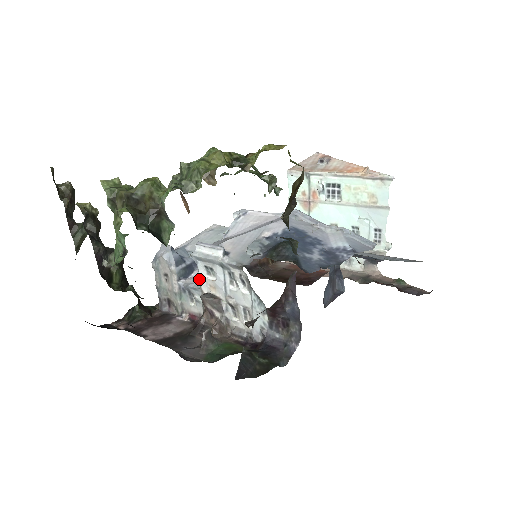
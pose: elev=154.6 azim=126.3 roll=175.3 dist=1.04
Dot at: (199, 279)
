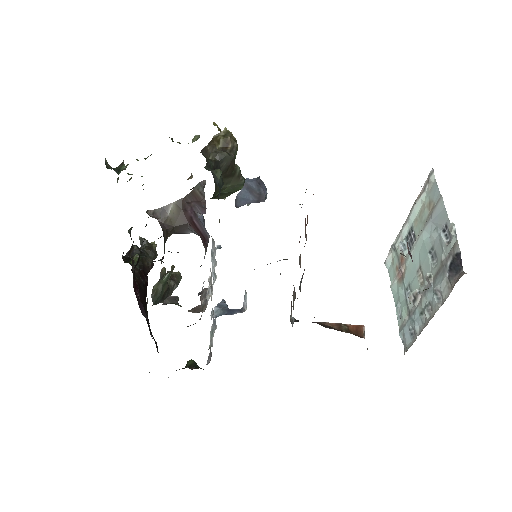
Dot at: occluded
